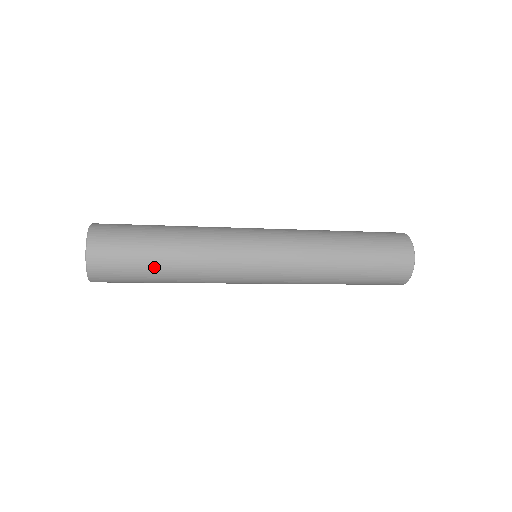
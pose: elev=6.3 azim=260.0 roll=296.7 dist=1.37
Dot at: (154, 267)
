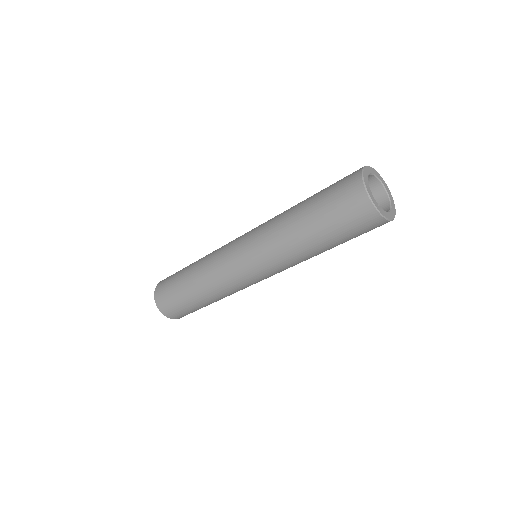
Dot at: (184, 290)
